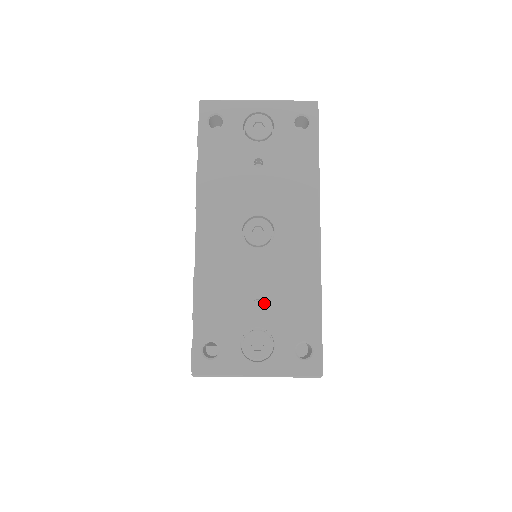
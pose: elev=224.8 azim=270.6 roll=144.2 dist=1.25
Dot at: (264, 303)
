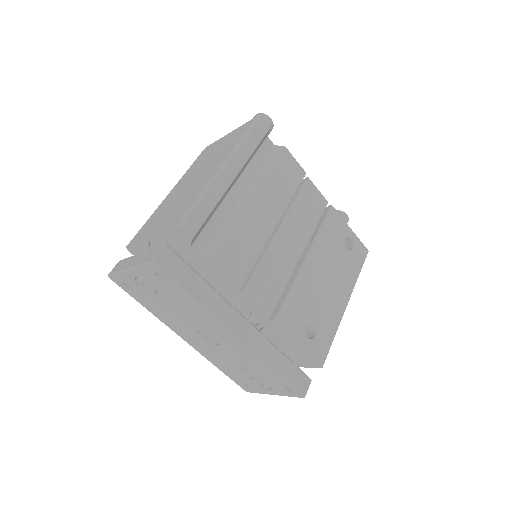
Dot at: (245, 369)
